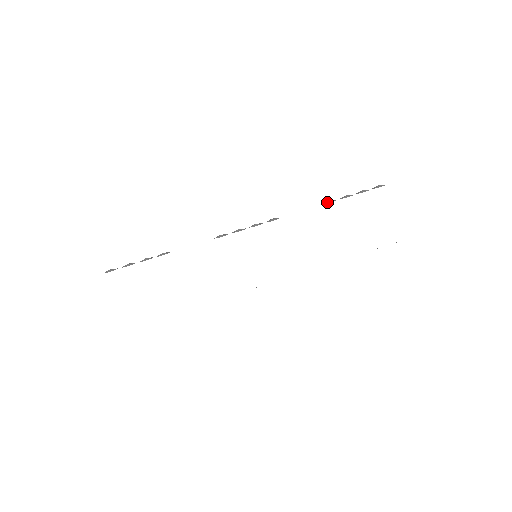
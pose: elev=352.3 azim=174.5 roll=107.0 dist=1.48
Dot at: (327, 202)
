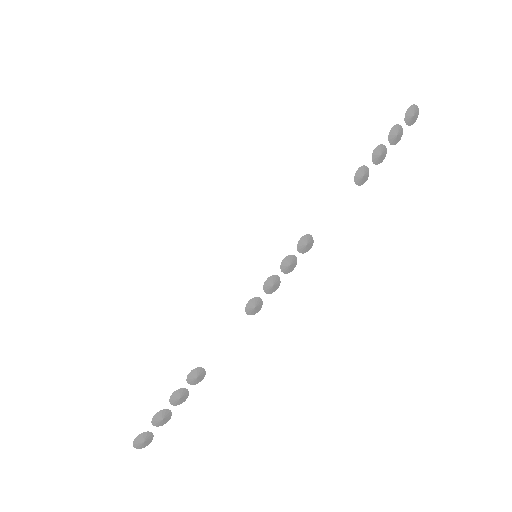
Dot at: occluded
